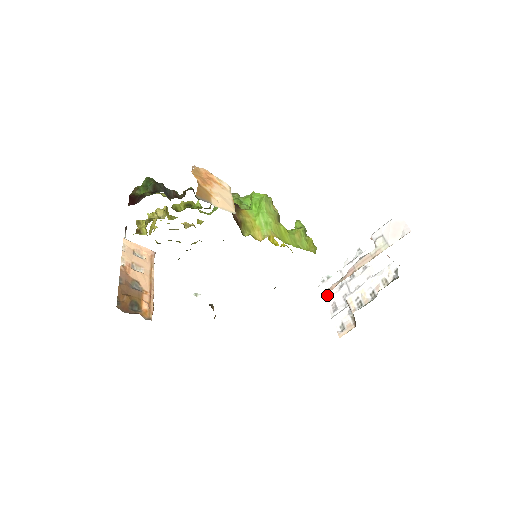
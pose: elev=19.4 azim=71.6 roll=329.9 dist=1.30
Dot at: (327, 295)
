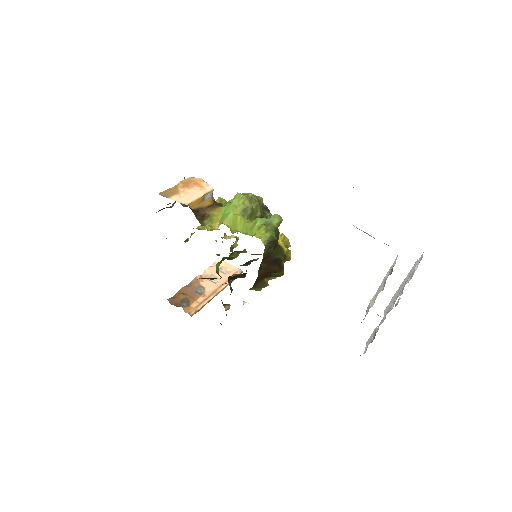
Dot at: occluded
